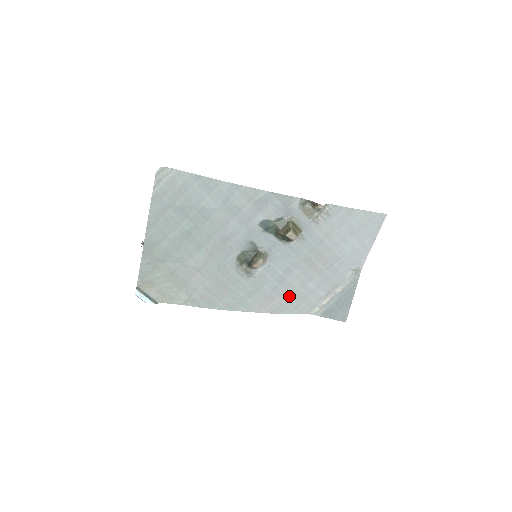
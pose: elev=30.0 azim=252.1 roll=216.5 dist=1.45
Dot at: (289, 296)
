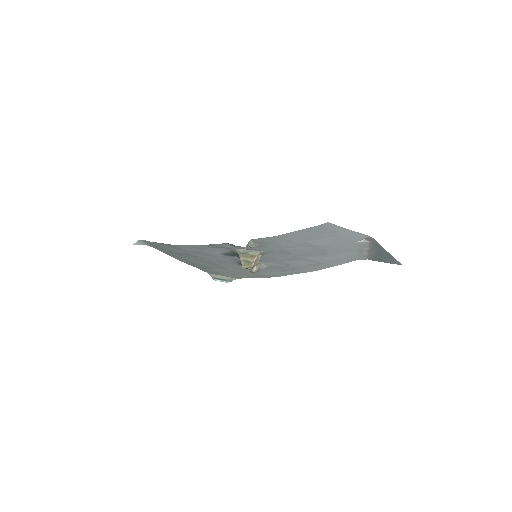
Dot at: (317, 264)
